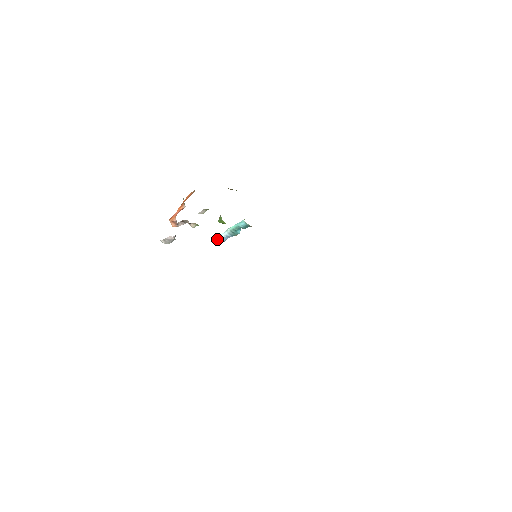
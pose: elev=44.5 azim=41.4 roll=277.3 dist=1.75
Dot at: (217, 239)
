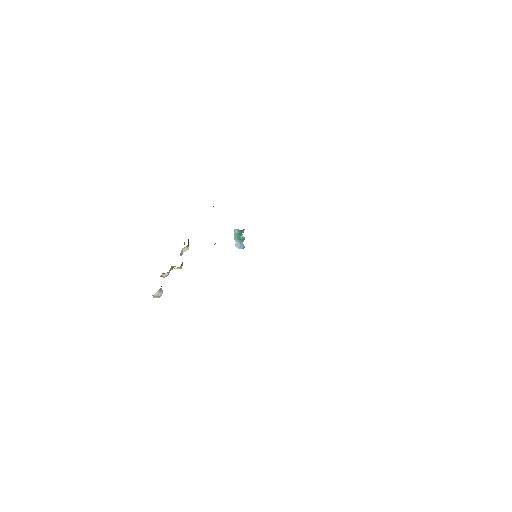
Dot at: occluded
